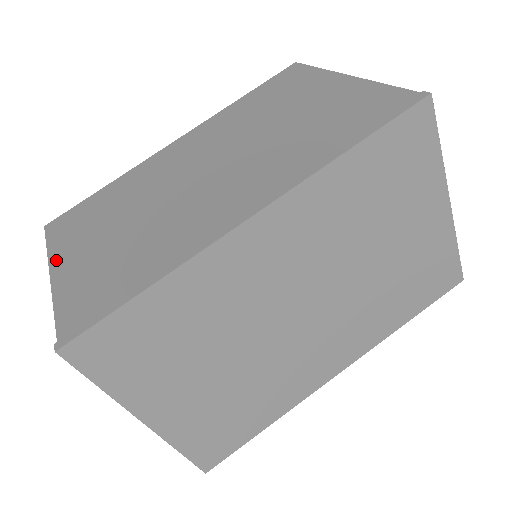
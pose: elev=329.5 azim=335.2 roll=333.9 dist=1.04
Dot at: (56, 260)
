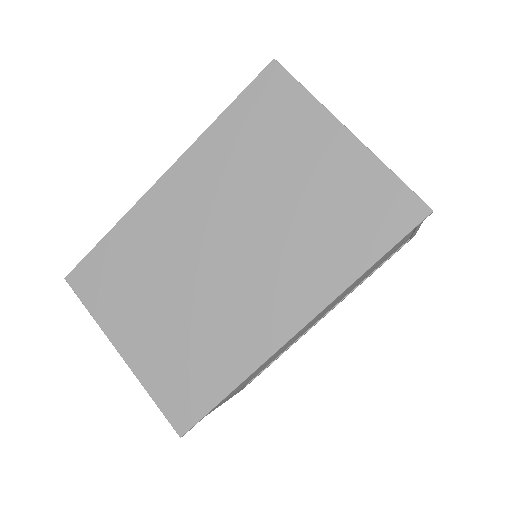
Dot at: occluded
